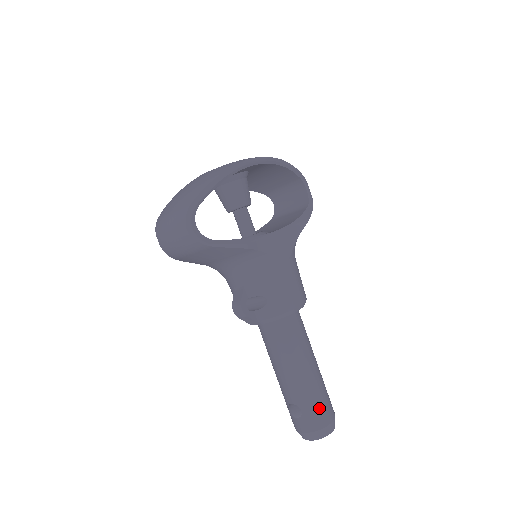
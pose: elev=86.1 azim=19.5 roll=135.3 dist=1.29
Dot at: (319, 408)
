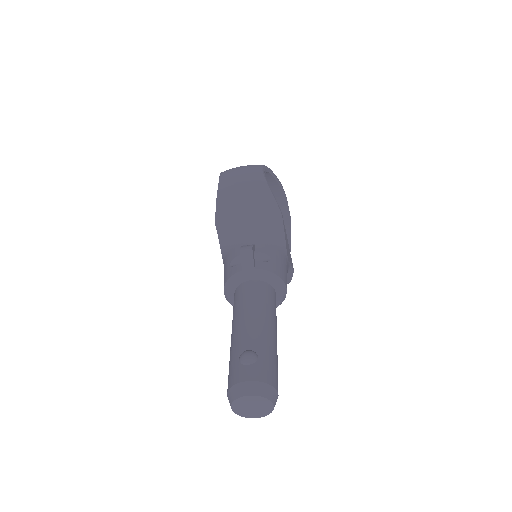
Dot at: (274, 367)
